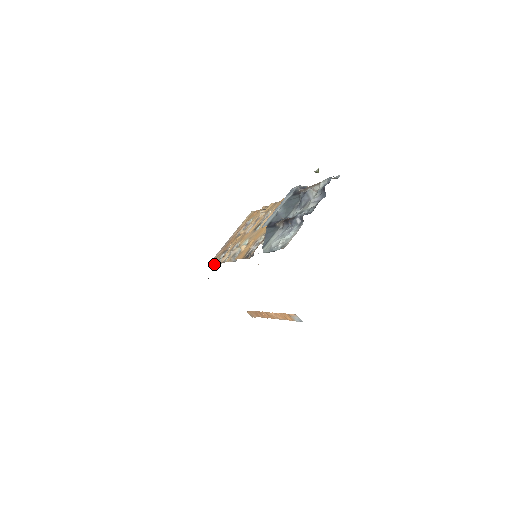
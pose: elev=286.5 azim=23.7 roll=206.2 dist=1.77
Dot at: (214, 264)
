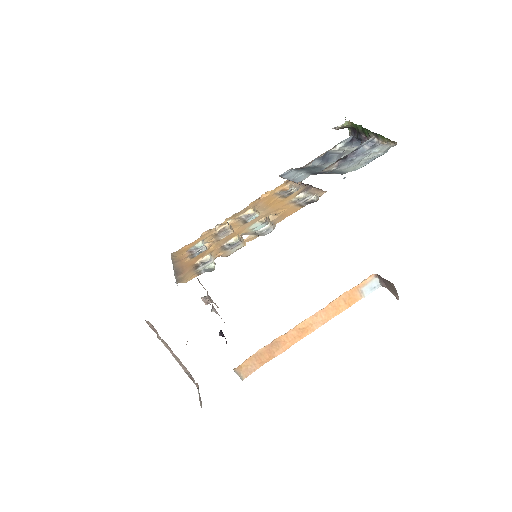
Dot at: (200, 274)
